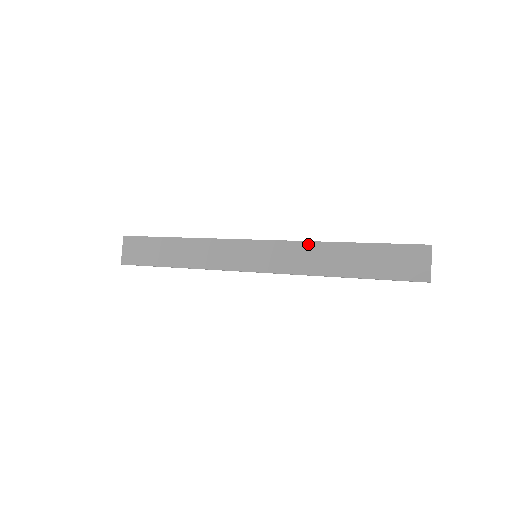
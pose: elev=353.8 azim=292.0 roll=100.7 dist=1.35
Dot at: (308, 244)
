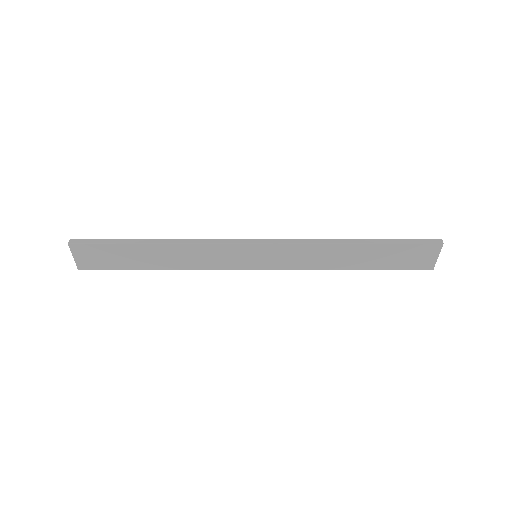
Dot at: (317, 246)
